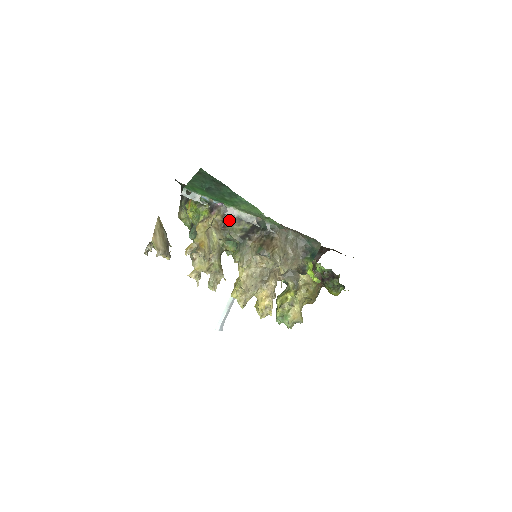
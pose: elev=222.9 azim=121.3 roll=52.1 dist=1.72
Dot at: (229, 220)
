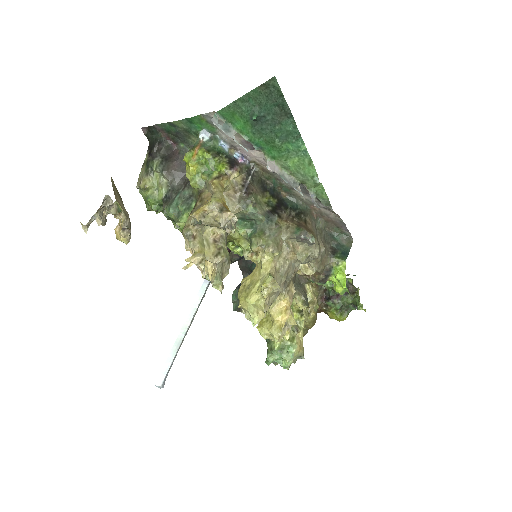
Dot at: (253, 185)
